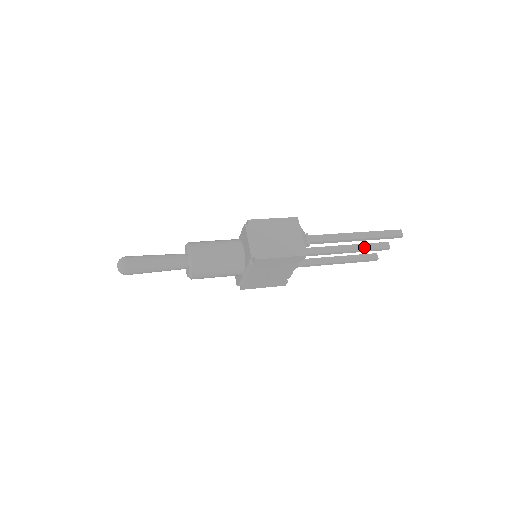
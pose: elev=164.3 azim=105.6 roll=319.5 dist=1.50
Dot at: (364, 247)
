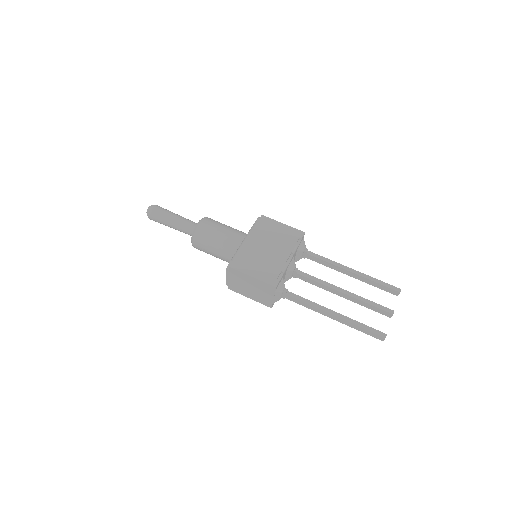
Dot at: (362, 304)
